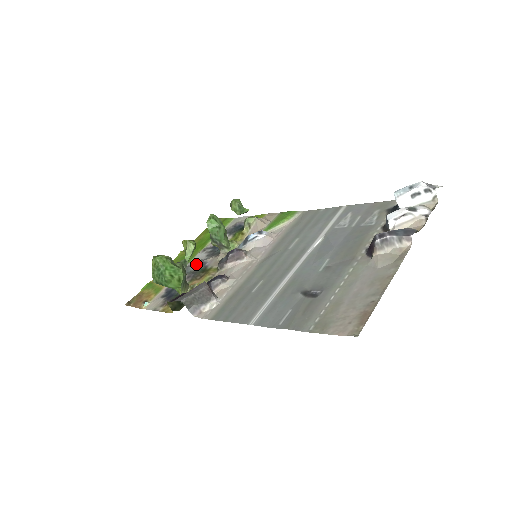
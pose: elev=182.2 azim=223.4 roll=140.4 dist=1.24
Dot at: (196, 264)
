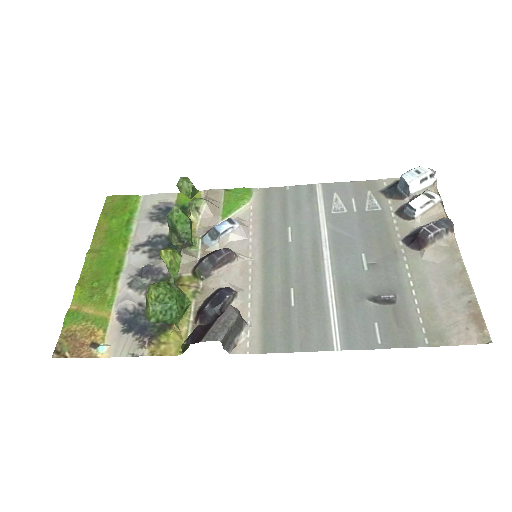
Dot at: (144, 273)
